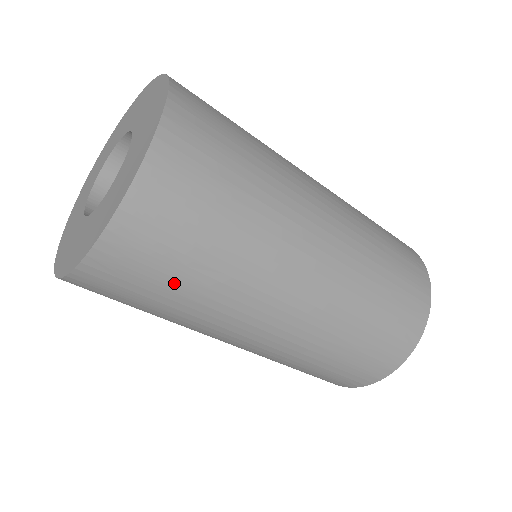
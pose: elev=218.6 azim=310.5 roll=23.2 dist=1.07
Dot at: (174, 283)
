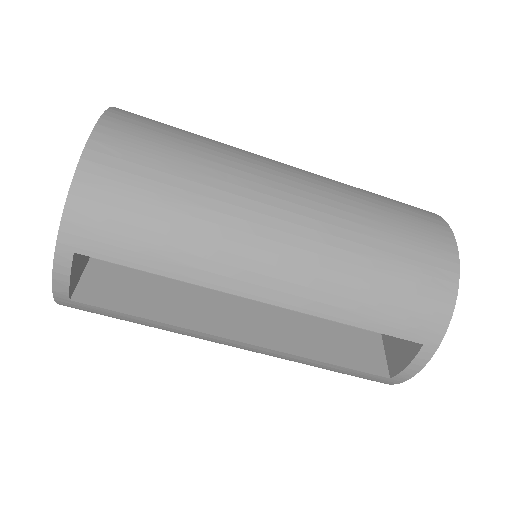
Dot at: (175, 157)
